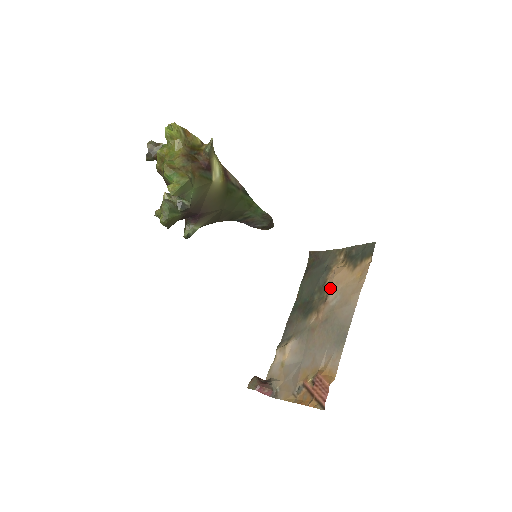
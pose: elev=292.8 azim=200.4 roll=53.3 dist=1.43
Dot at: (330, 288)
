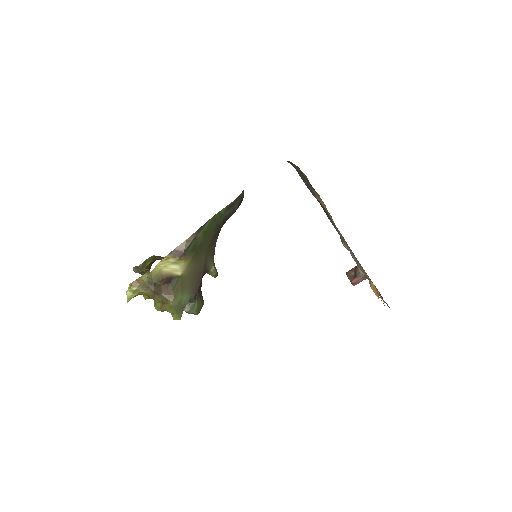
Dot at: occluded
